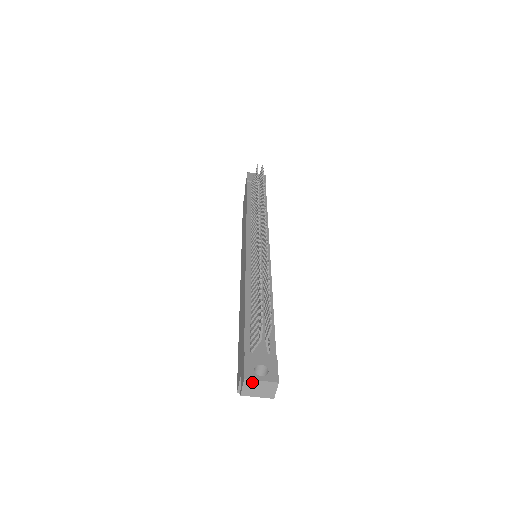
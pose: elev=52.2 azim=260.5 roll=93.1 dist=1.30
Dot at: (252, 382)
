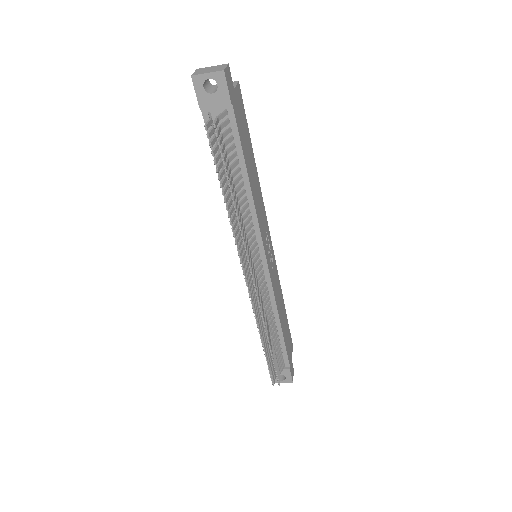
Dot at: (277, 381)
